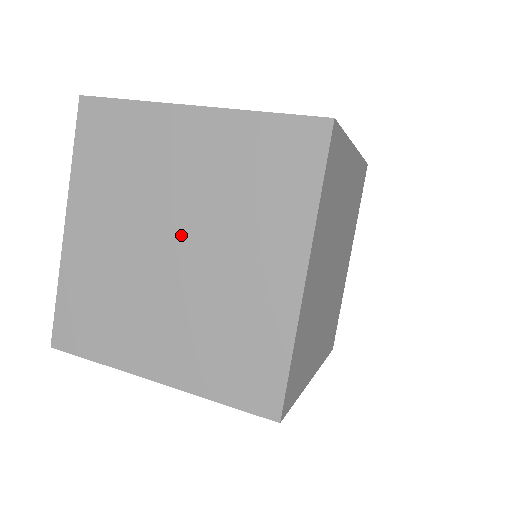
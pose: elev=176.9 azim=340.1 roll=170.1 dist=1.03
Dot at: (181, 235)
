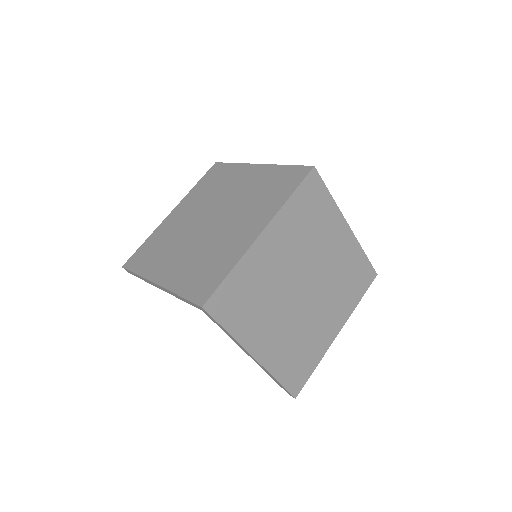
Dot at: (218, 215)
